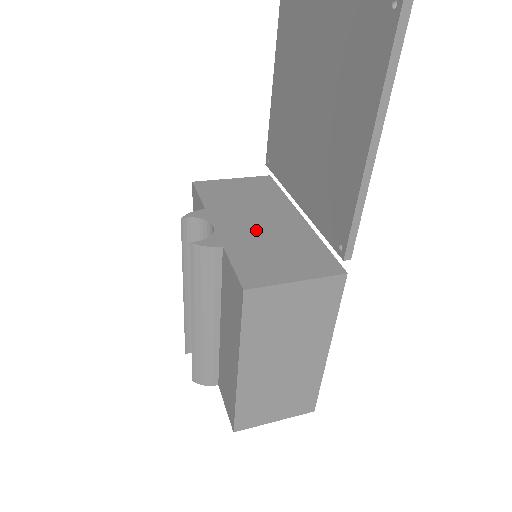
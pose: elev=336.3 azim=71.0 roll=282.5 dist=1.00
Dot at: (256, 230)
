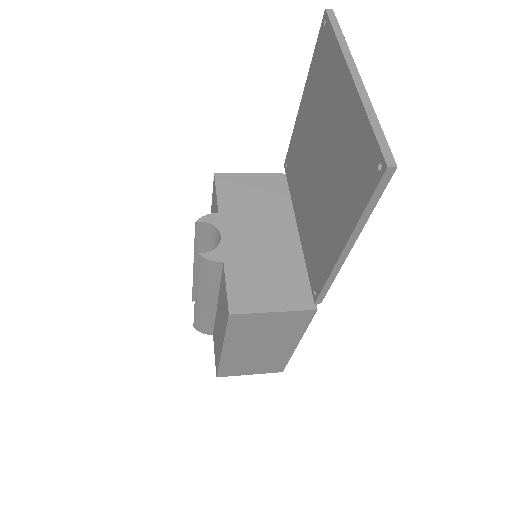
Dot at: (256, 247)
